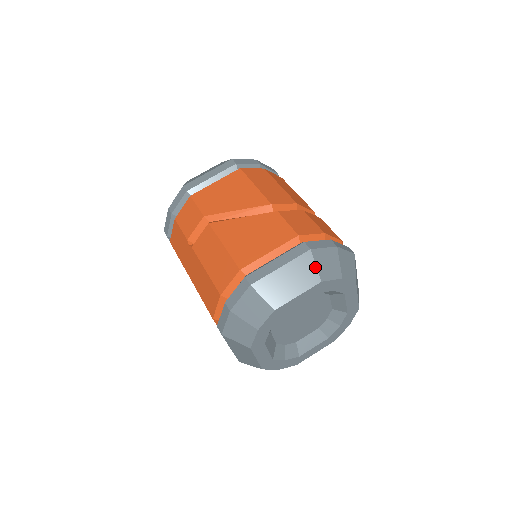
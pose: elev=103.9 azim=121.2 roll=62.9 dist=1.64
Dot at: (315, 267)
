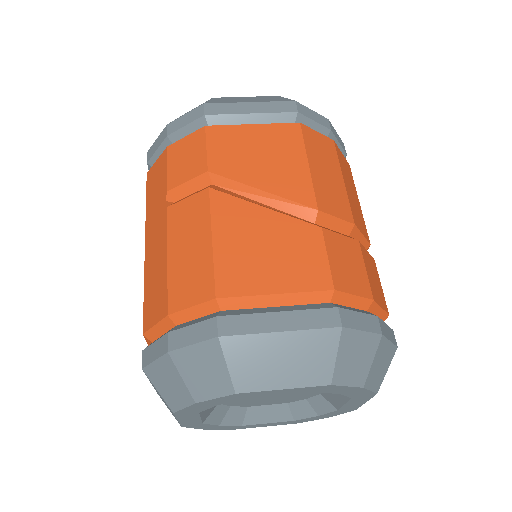
Dot at: (334, 358)
